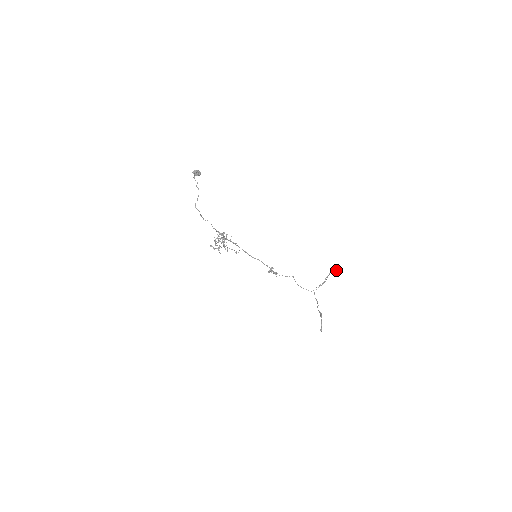
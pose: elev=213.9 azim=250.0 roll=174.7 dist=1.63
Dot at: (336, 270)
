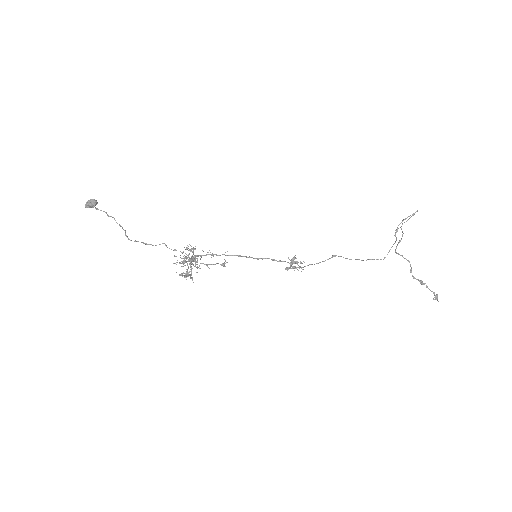
Dot at: (408, 216)
